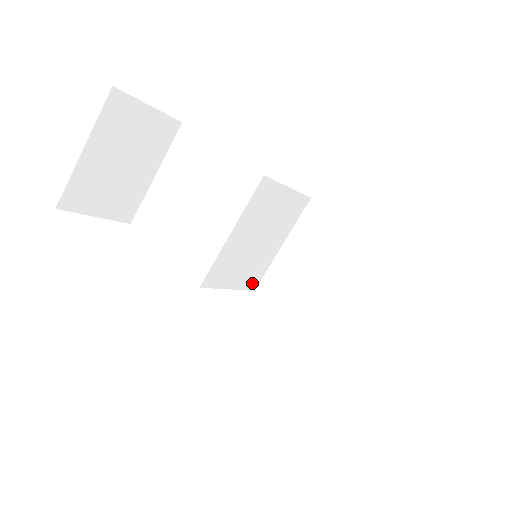
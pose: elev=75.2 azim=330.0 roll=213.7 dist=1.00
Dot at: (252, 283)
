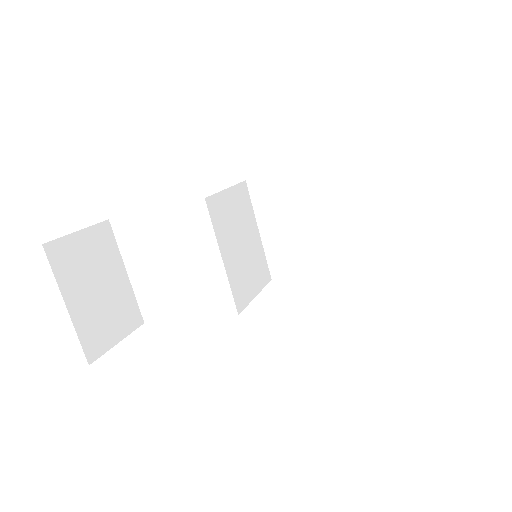
Dot at: (265, 276)
